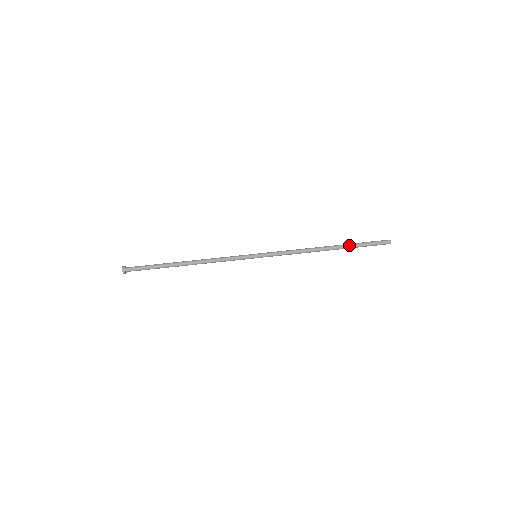
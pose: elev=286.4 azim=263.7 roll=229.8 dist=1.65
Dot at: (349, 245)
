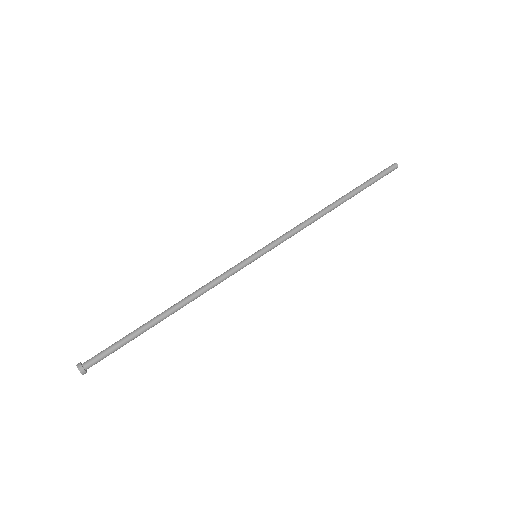
Dot at: (356, 189)
